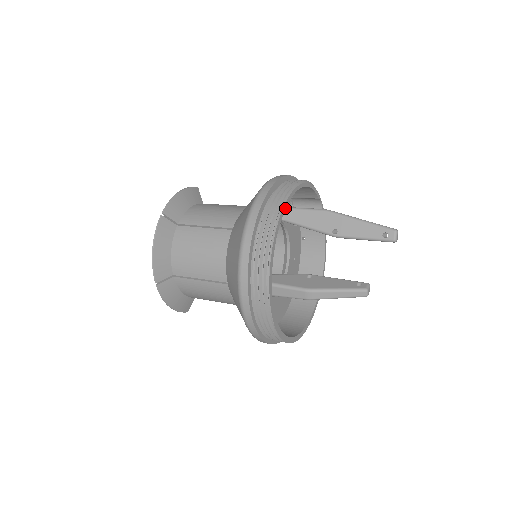
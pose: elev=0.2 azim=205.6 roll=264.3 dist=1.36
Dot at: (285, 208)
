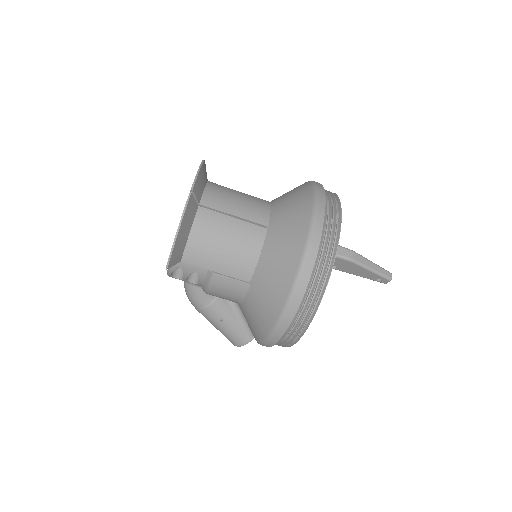
Dot at: occluded
